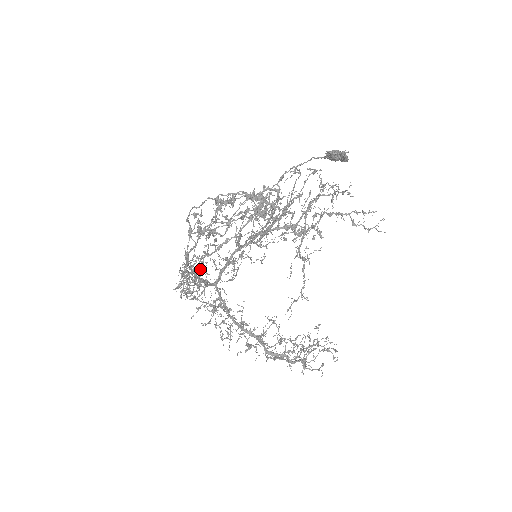
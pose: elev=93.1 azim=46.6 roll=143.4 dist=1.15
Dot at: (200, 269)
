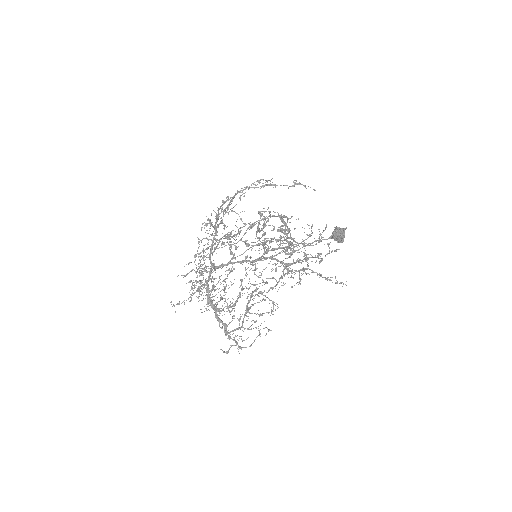
Dot at: (217, 240)
